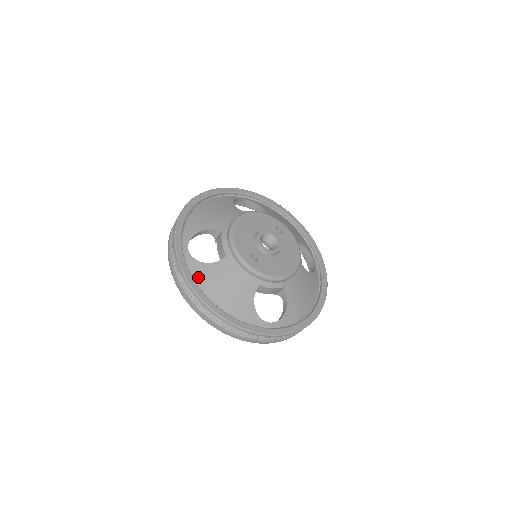
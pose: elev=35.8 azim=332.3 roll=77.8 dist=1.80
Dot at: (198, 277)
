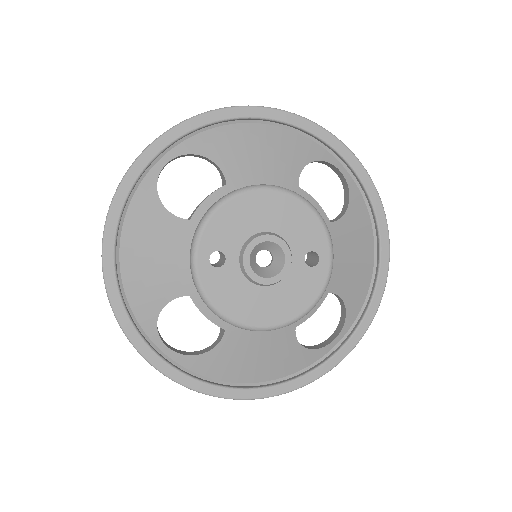
Dot at: (136, 208)
